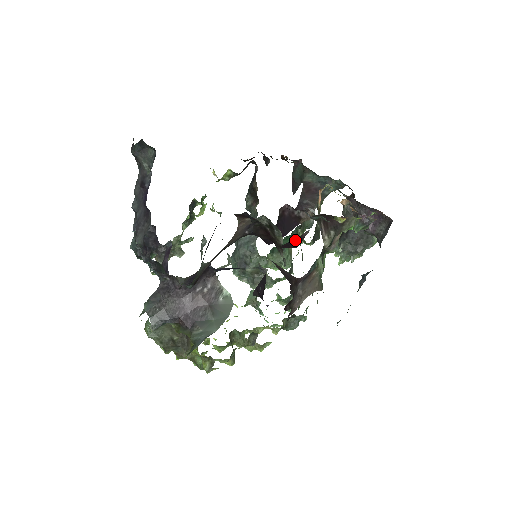
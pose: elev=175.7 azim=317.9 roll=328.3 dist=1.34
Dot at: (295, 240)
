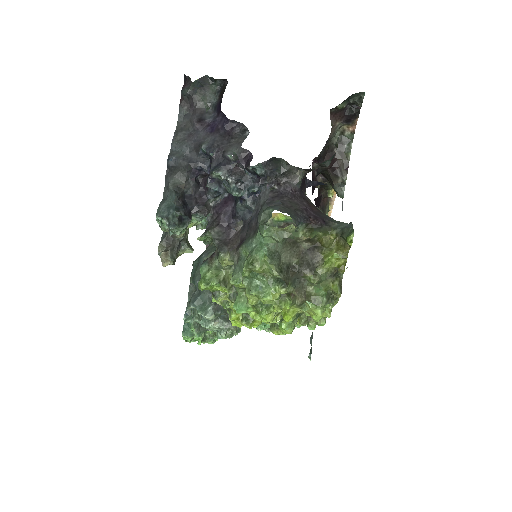
Dot at: (320, 198)
